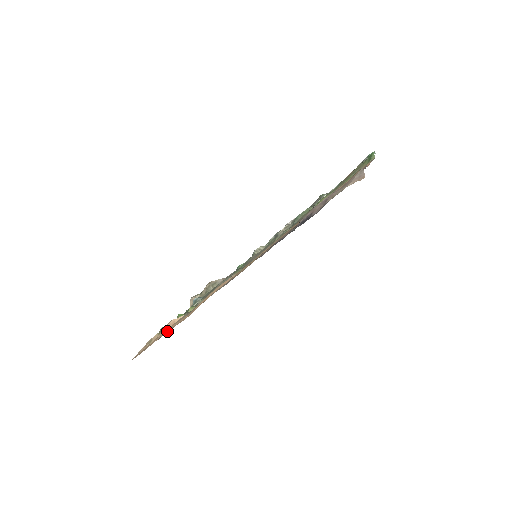
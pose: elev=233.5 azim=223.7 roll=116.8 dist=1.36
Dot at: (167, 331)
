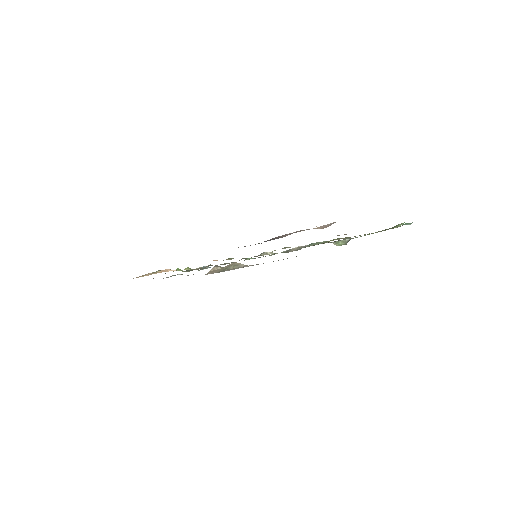
Dot at: occluded
